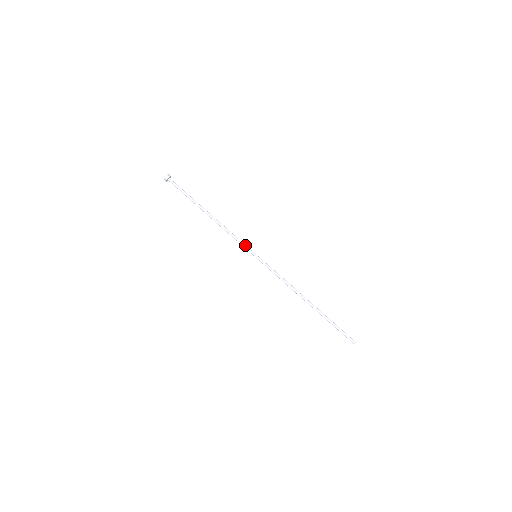
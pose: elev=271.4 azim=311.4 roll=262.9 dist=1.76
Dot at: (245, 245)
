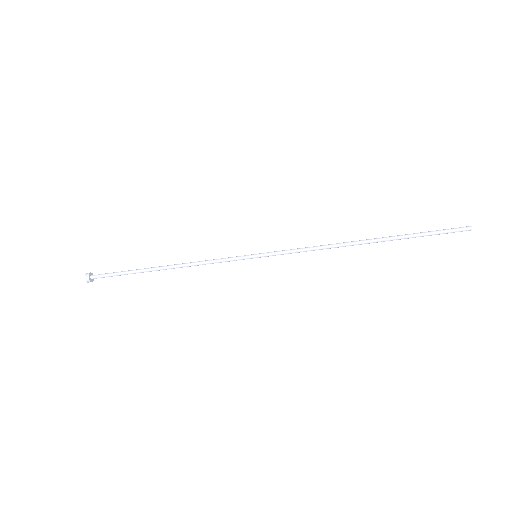
Dot at: (232, 257)
